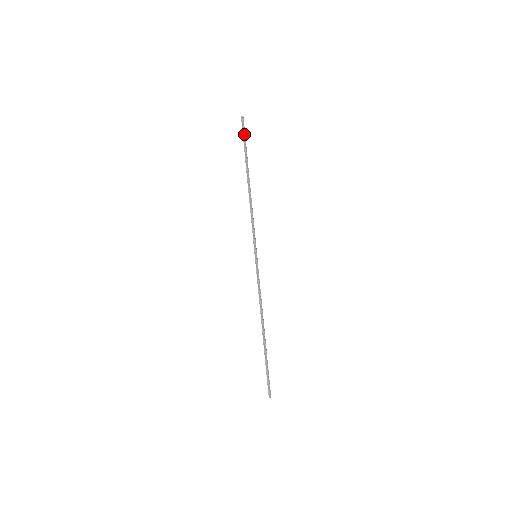
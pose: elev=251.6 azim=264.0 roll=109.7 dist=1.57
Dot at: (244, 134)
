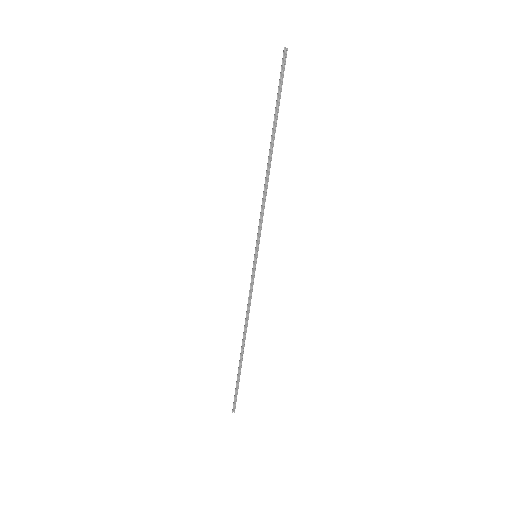
Dot at: (282, 78)
